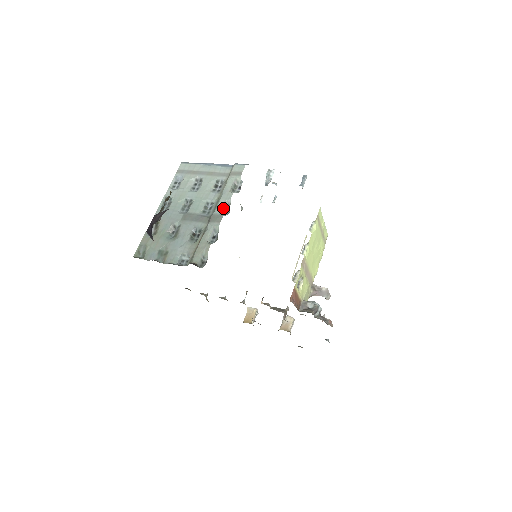
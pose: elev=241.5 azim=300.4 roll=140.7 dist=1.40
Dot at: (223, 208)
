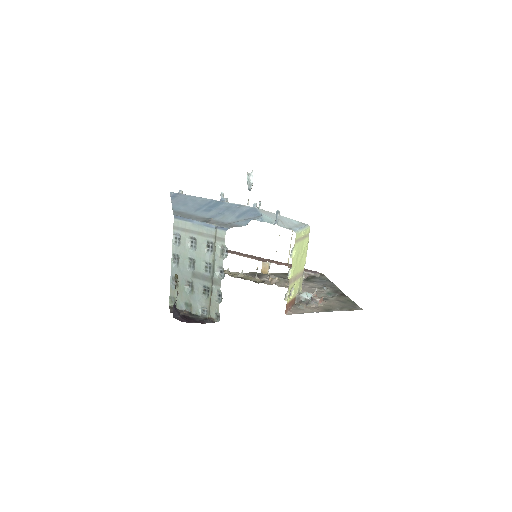
Dot at: (219, 271)
